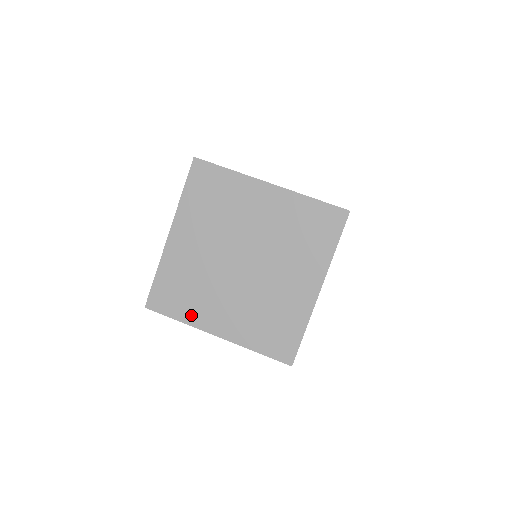
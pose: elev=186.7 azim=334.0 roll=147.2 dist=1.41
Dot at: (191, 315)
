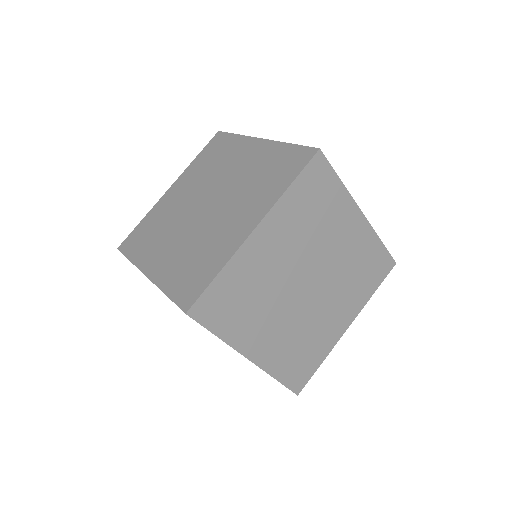
Dot at: (141, 255)
